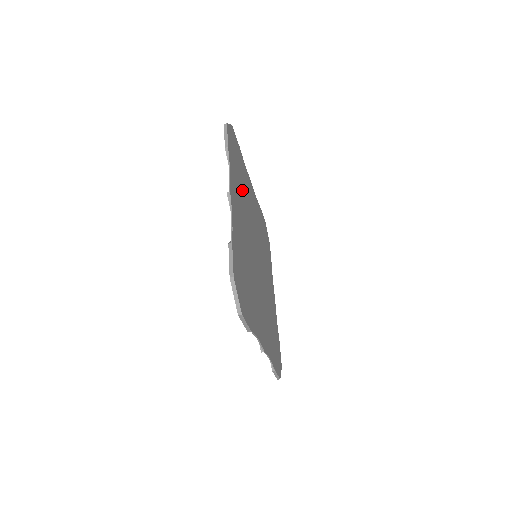
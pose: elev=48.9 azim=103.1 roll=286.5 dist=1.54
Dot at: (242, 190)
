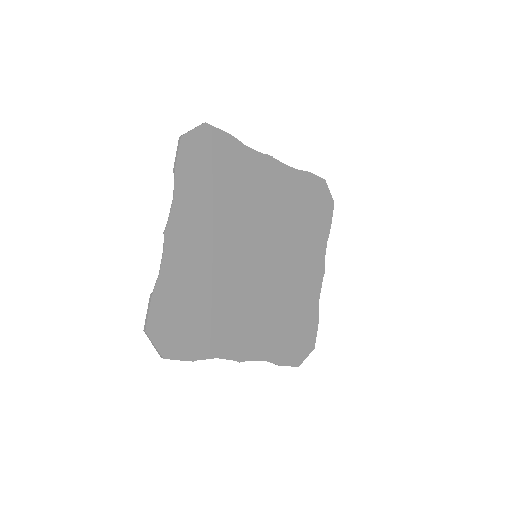
Dot at: (221, 197)
